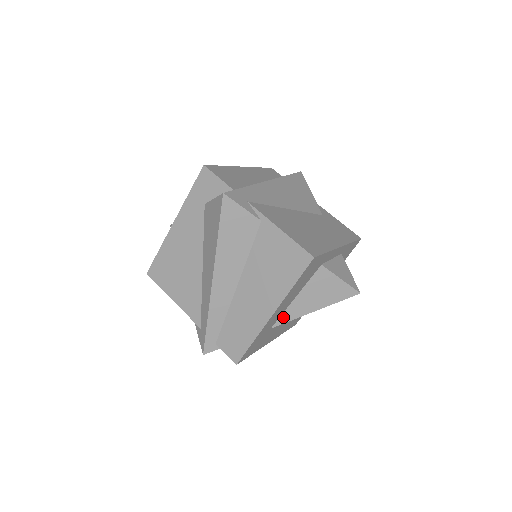
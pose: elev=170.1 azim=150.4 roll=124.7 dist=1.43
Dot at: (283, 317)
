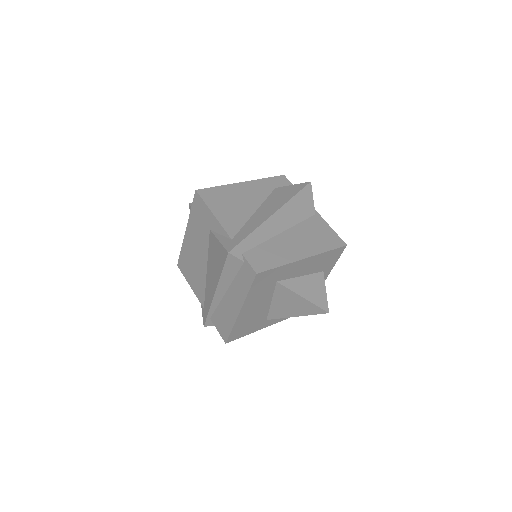
Dot at: (287, 282)
